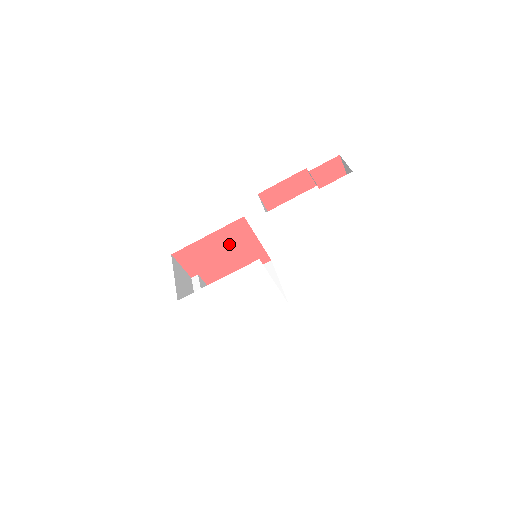
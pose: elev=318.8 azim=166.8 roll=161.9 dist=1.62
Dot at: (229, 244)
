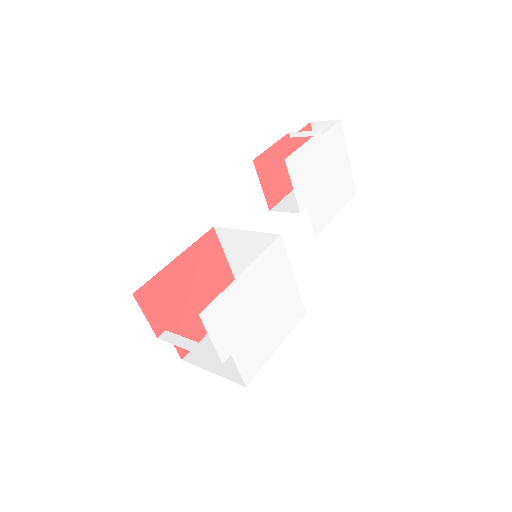
Dot at: (200, 272)
